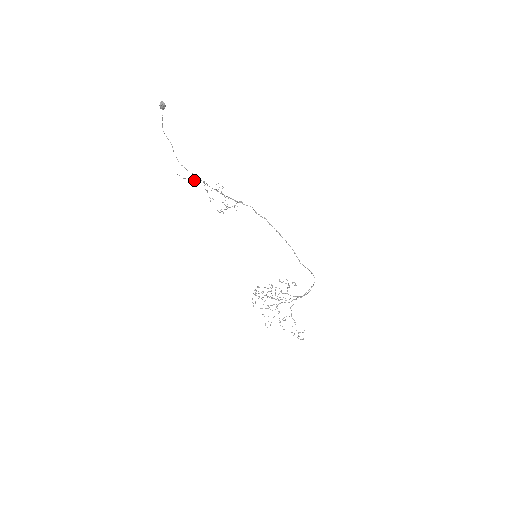
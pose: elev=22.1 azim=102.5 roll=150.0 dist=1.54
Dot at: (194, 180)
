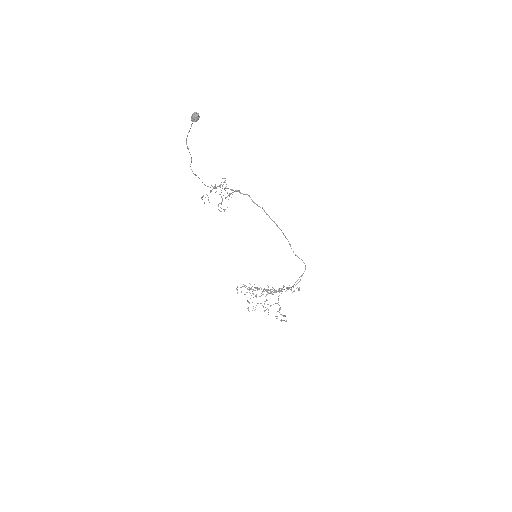
Dot at: occluded
